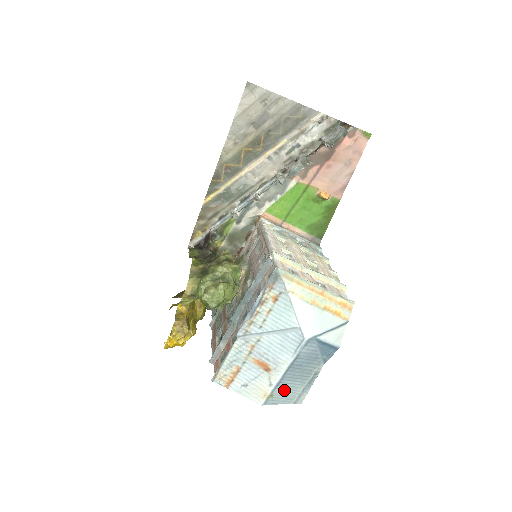
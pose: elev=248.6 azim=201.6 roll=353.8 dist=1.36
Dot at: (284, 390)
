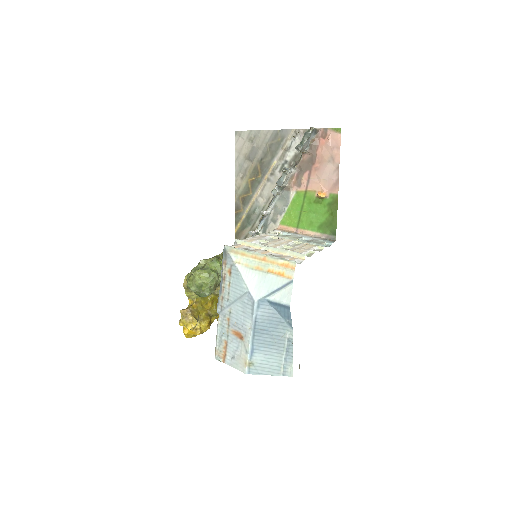
Dot at: (263, 358)
